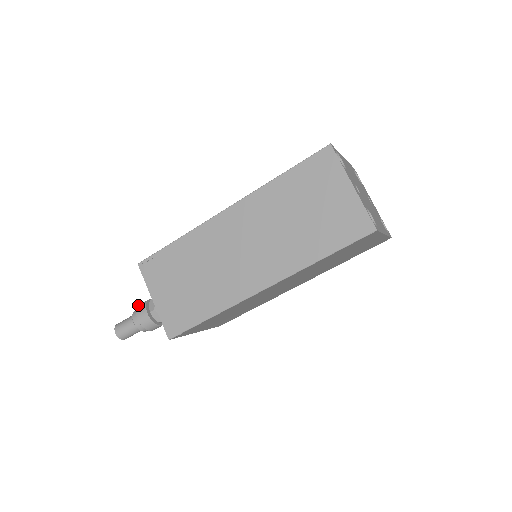
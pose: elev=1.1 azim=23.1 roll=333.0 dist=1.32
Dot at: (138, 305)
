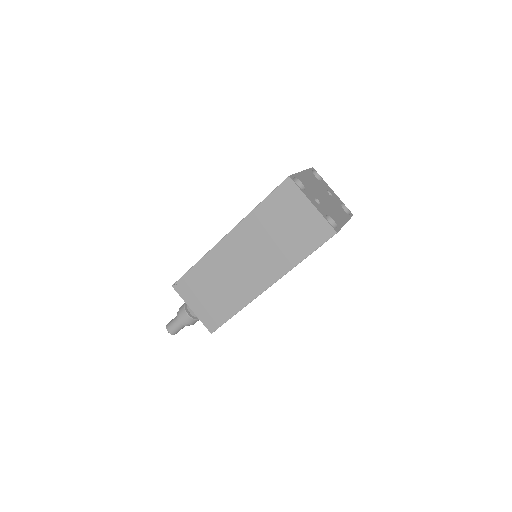
Dot at: (179, 309)
